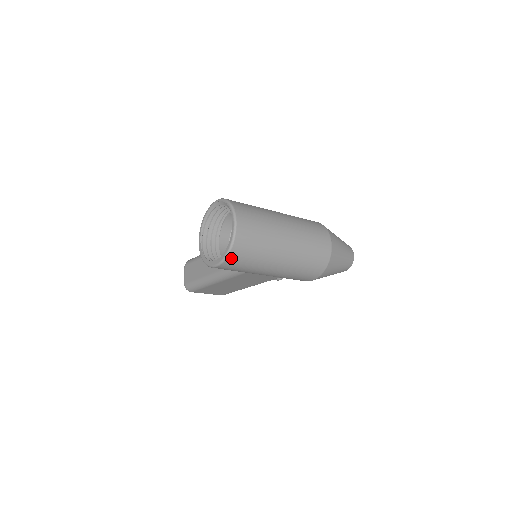
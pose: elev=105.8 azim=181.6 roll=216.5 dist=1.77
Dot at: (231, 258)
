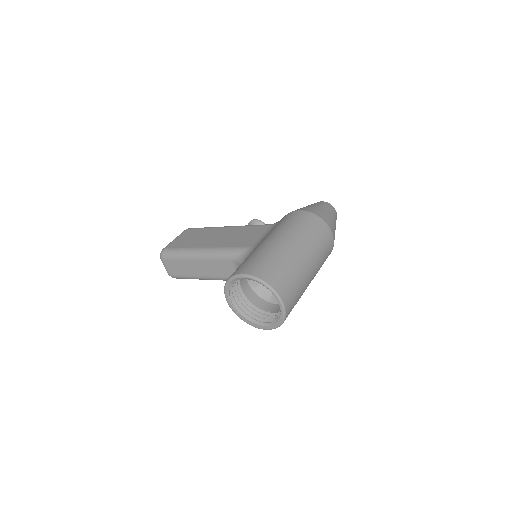
Dot at: occluded
